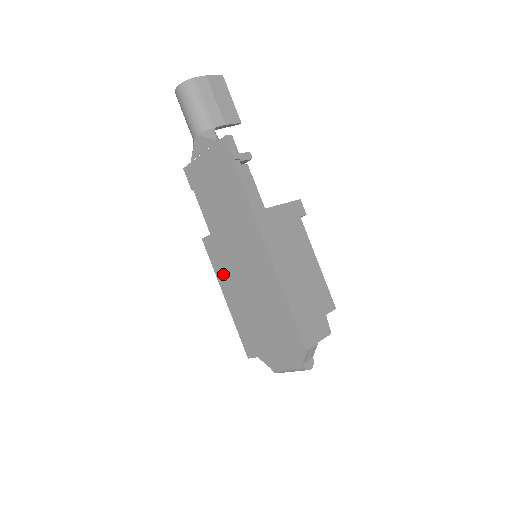
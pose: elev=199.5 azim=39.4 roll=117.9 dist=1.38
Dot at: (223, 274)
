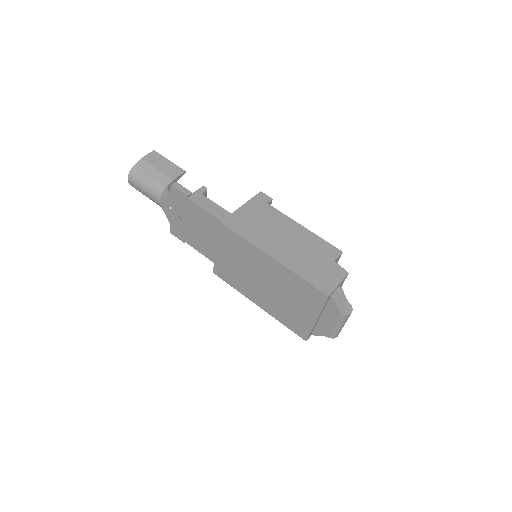
Dot at: (242, 287)
